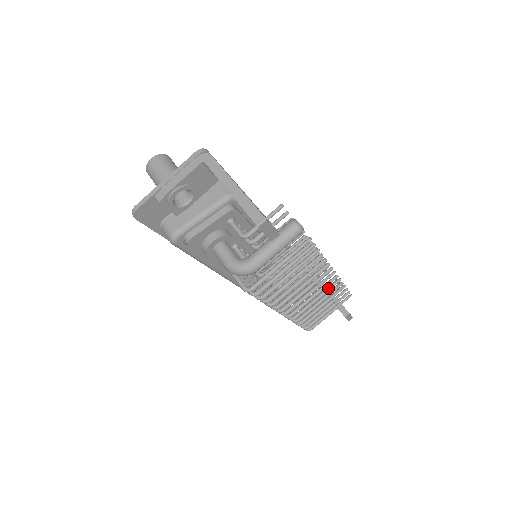
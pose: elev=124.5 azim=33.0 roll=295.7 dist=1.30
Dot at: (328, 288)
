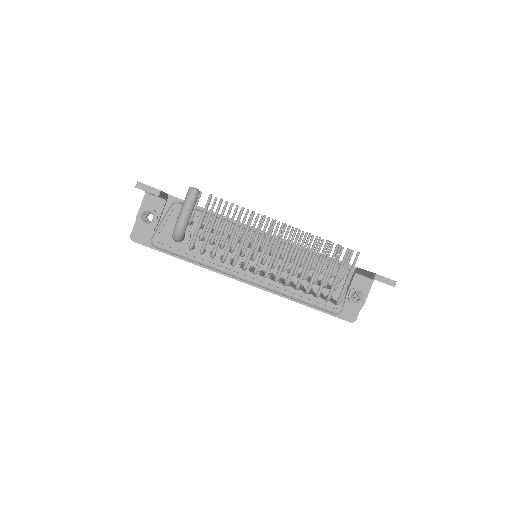
Dot at: (301, 244)
